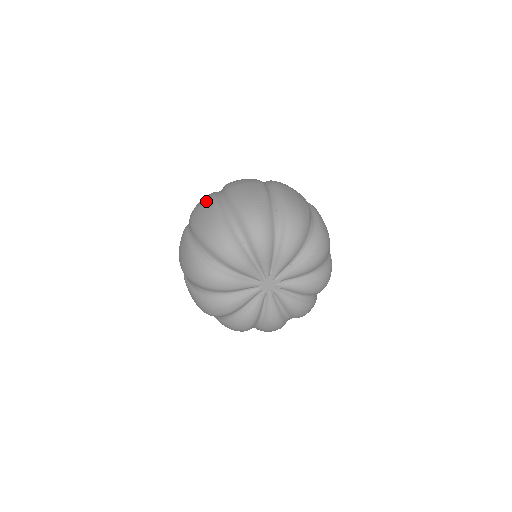
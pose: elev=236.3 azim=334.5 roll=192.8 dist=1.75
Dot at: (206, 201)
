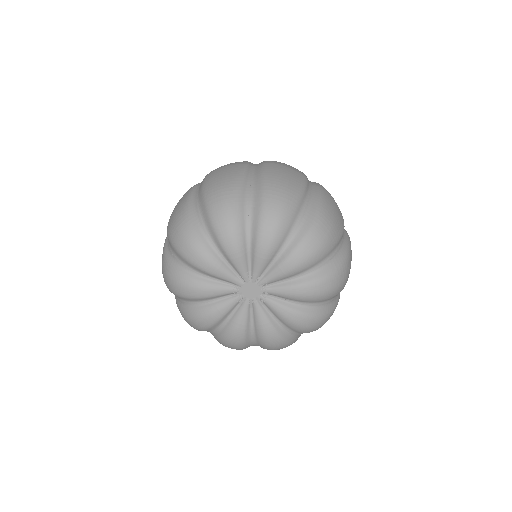
Dot at: (297, 170)
